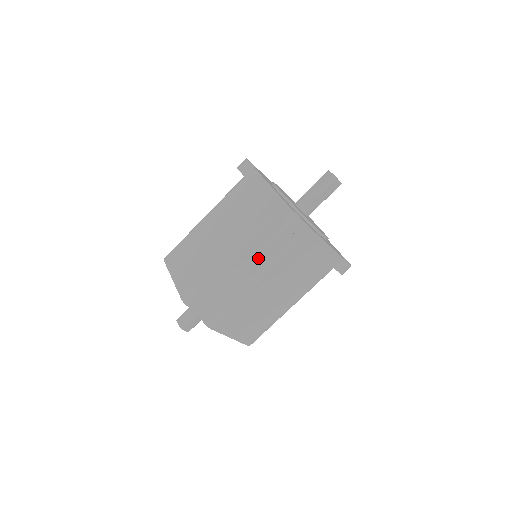
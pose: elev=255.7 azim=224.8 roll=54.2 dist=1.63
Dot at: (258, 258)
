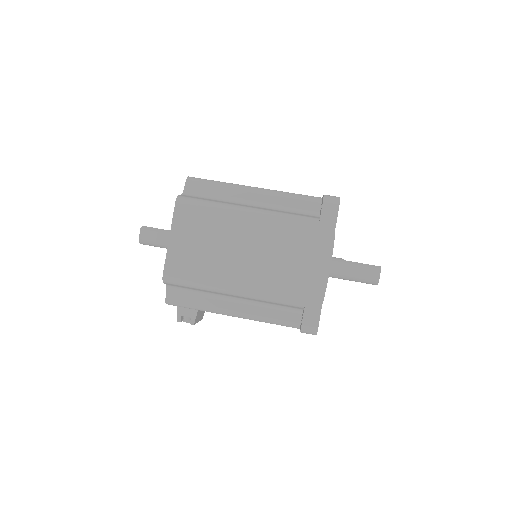
Dot at: (272, 209)
